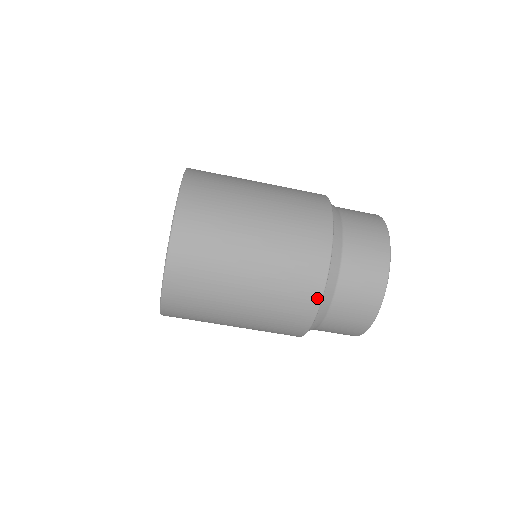
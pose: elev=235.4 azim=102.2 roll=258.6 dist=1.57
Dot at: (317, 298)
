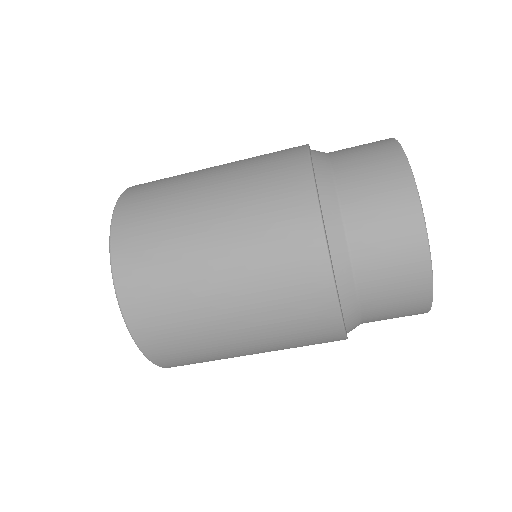
Dot at: (333, 314)
